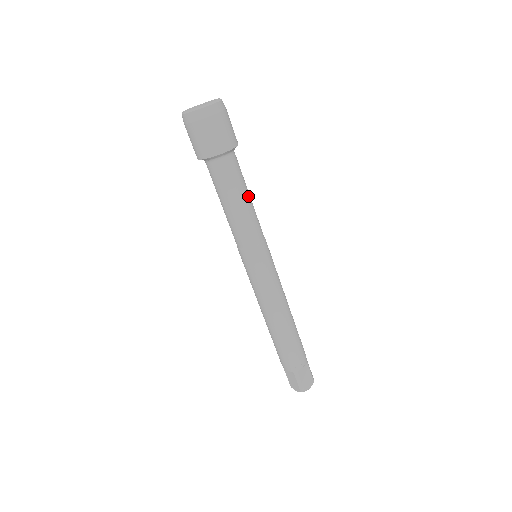
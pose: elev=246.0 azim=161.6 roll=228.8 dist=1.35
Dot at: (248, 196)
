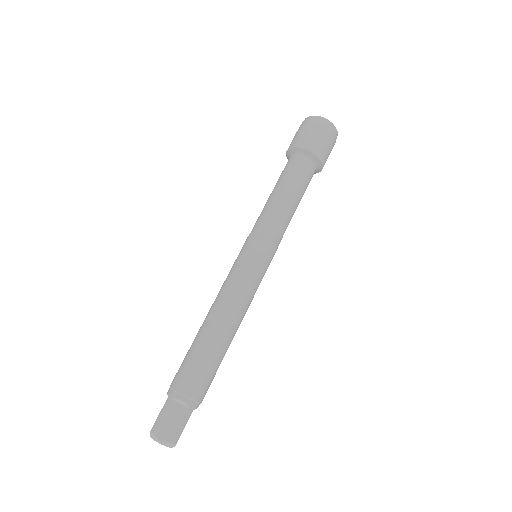
Dot at: (293, 198)
